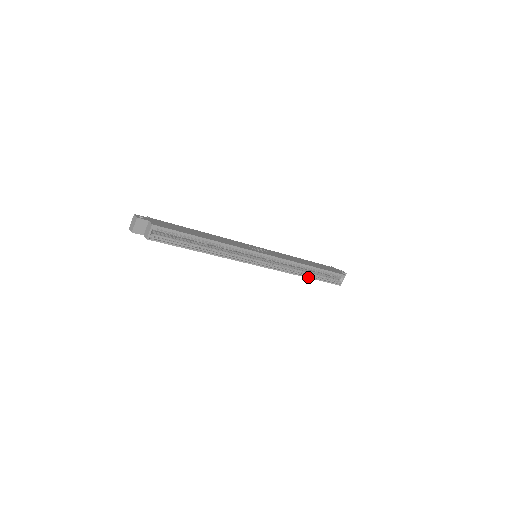
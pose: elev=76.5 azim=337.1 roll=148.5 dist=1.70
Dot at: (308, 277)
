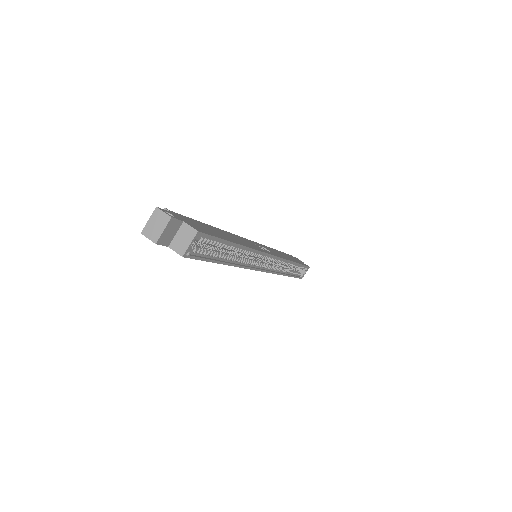
Dot at: (288, 275)
